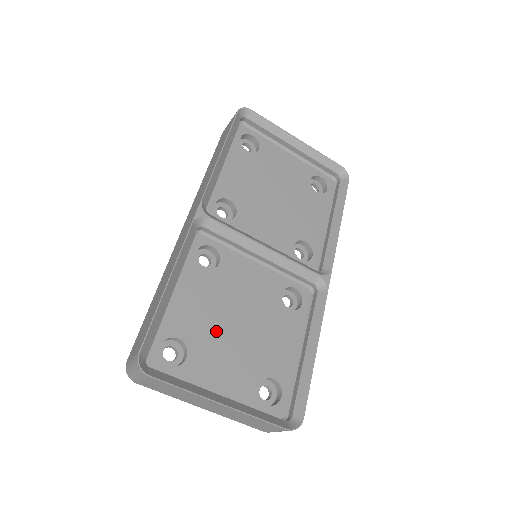
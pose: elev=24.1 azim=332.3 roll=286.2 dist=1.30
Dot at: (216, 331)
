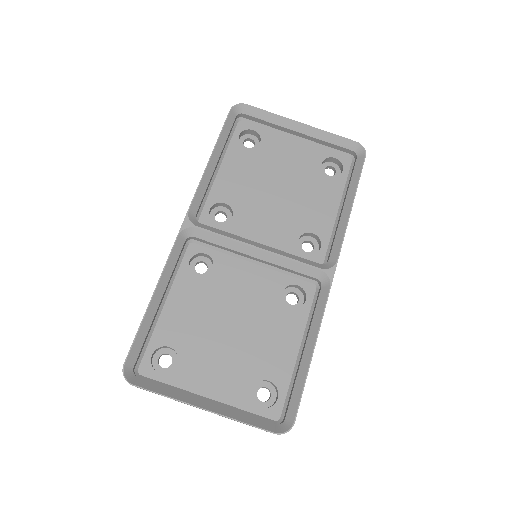
Dot at: (208, 337)
